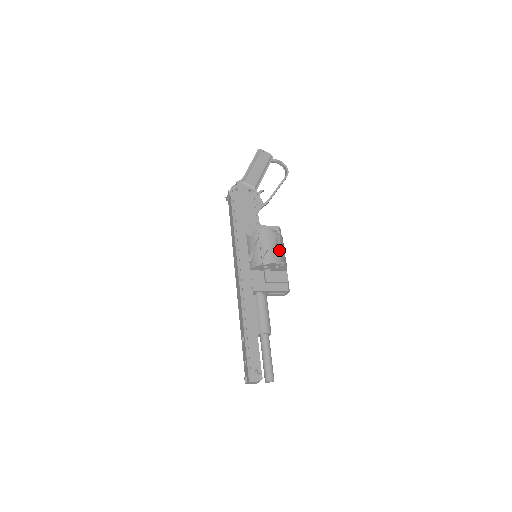
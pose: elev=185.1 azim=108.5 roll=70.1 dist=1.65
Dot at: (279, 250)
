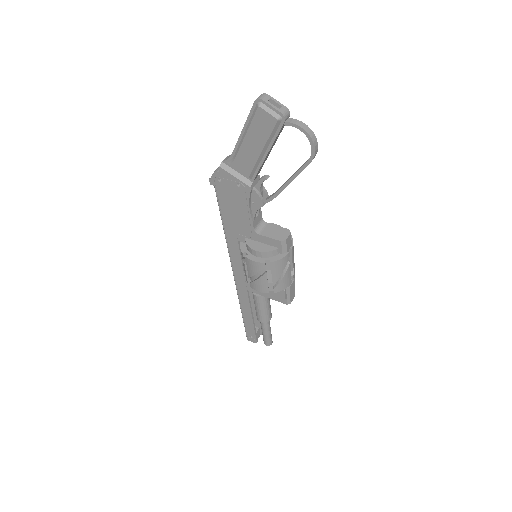
Dot at: (266, 280)
